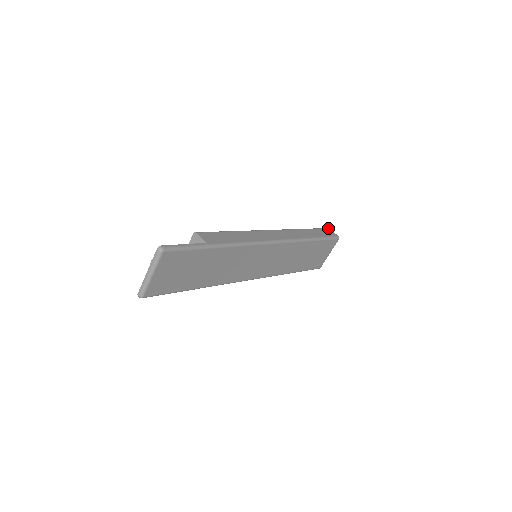
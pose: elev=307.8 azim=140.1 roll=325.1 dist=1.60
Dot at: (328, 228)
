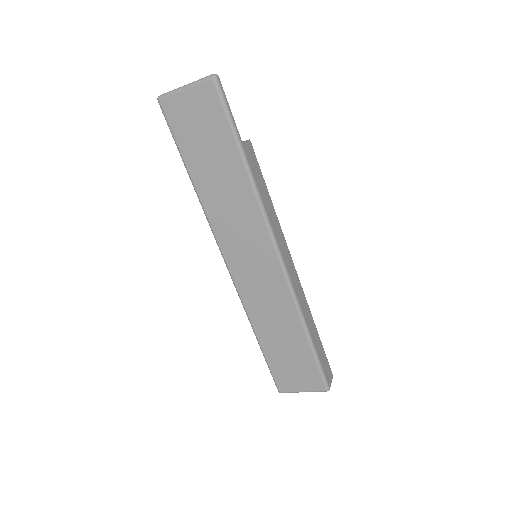
Dot at: occluded
